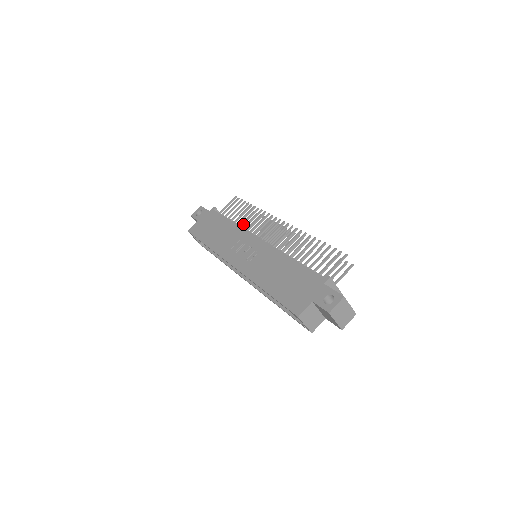
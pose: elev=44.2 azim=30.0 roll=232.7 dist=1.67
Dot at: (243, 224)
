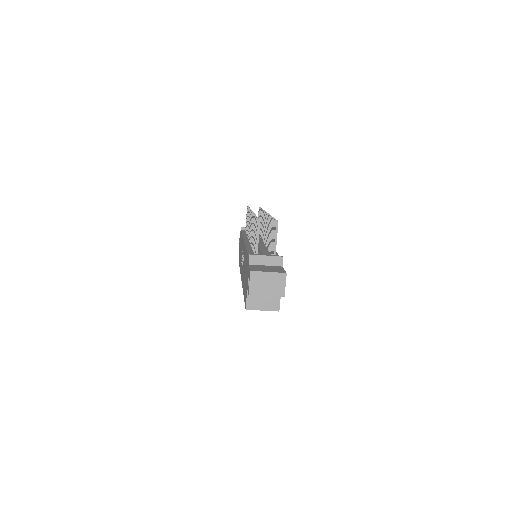
Dot at: occluded
